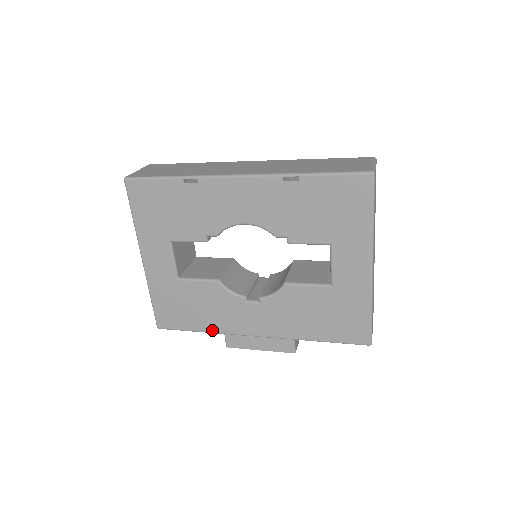
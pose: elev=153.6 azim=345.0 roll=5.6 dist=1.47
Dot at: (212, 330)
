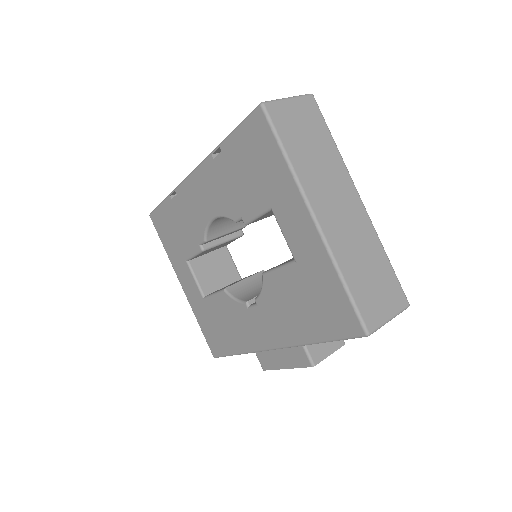
Dot at: (242, 350)
